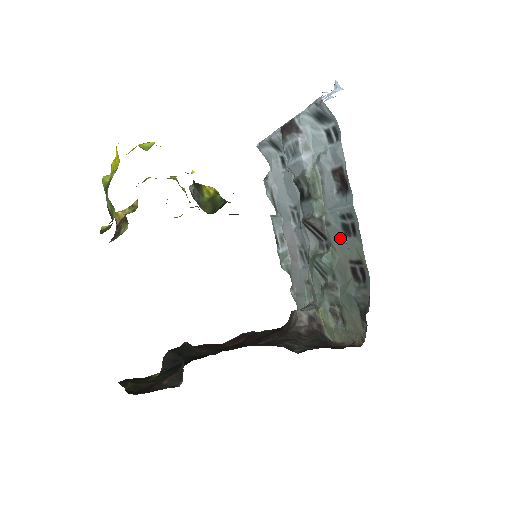
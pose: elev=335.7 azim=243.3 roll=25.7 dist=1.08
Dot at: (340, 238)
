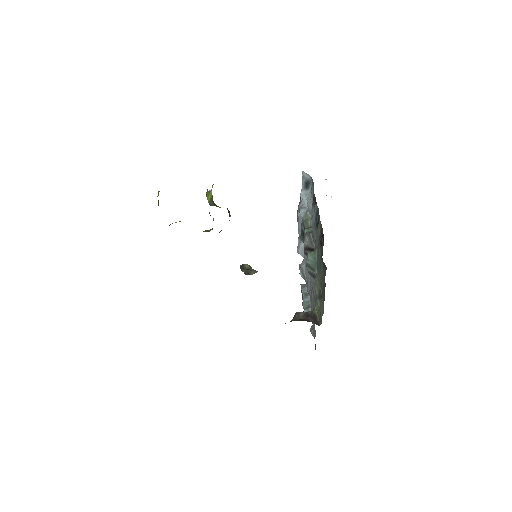
Dot at: (316, 234)
